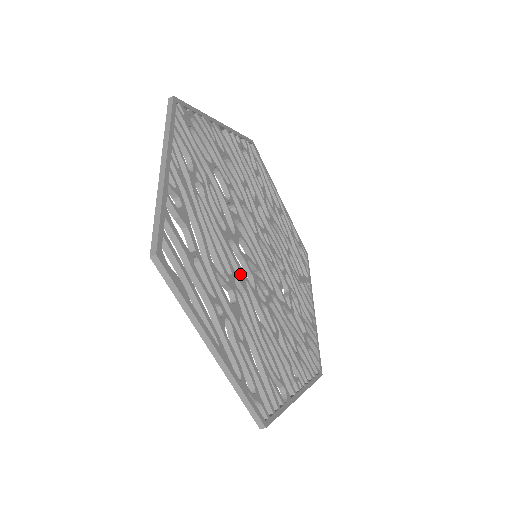
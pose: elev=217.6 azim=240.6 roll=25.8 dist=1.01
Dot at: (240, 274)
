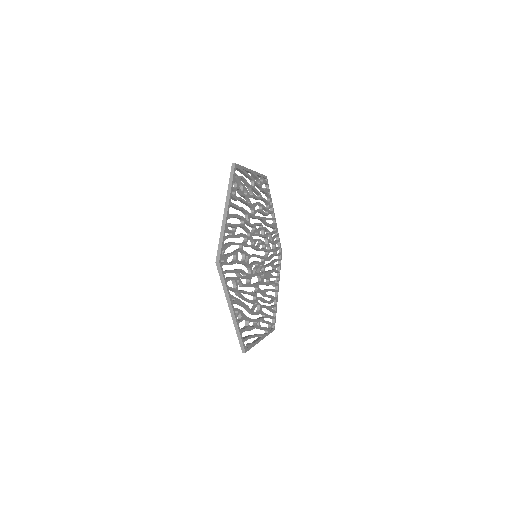
Dot at: (257, 287)
